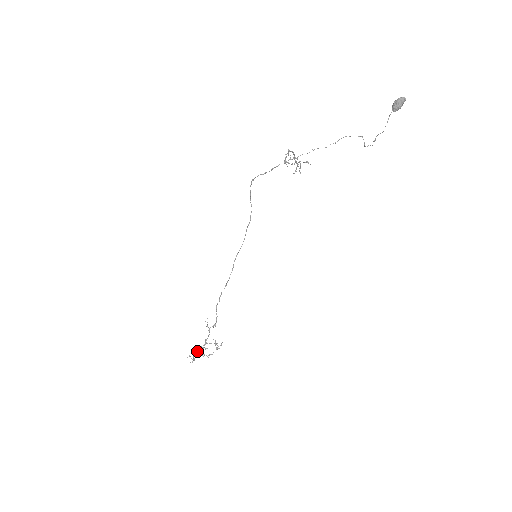
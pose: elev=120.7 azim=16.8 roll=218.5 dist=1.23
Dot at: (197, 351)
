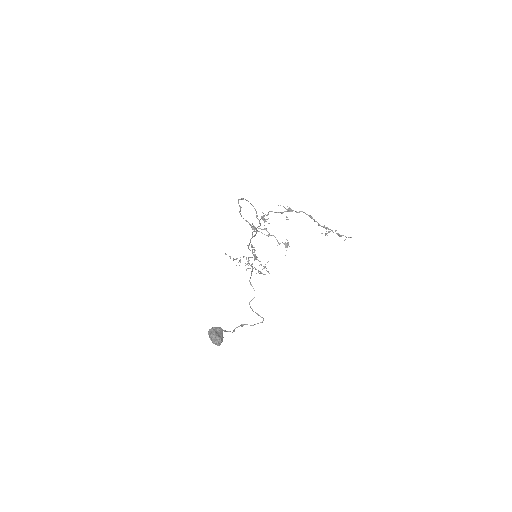
Dot at: (246, 257)
